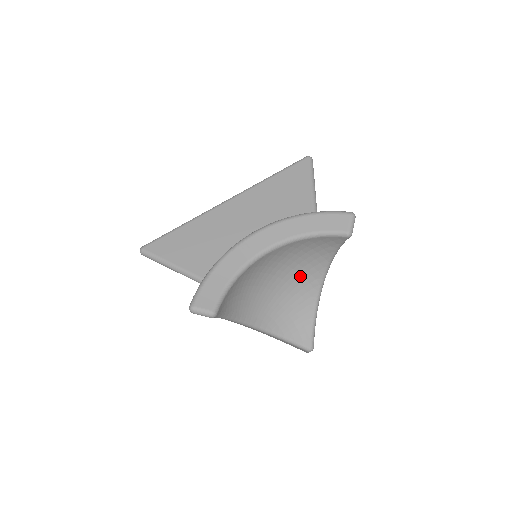
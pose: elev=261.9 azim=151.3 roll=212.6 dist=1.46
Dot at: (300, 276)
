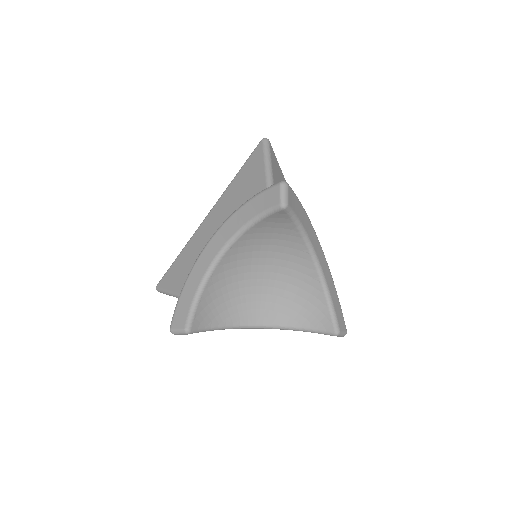
Dot at: (287, 262)
